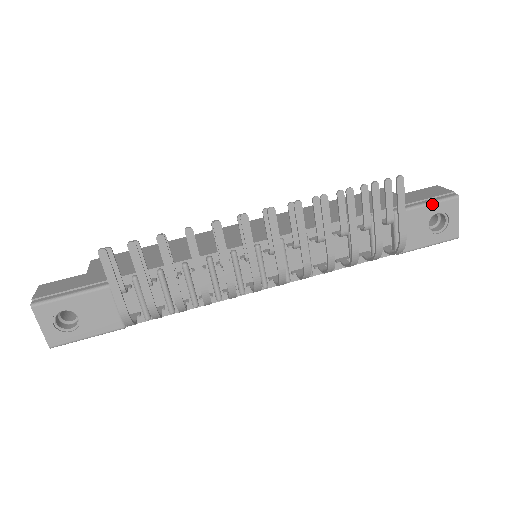
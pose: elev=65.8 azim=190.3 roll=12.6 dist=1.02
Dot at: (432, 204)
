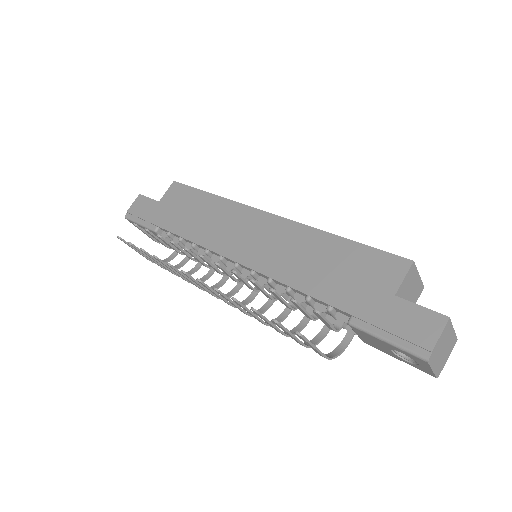
Dot at: (391, 345)
